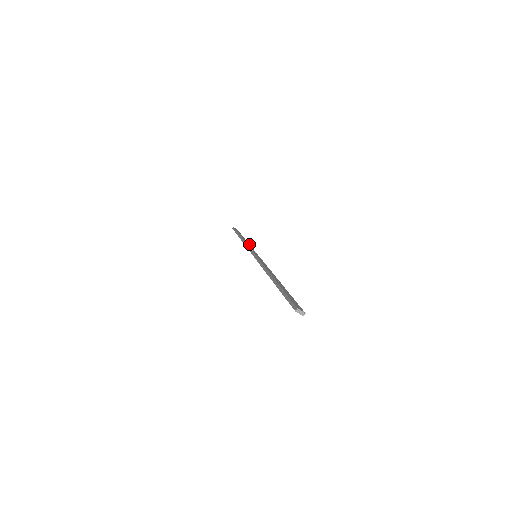
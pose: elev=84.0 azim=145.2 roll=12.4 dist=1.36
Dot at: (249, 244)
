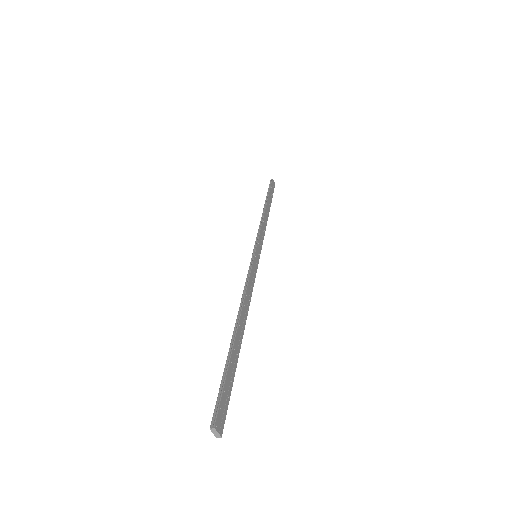
Dot at: occluded
